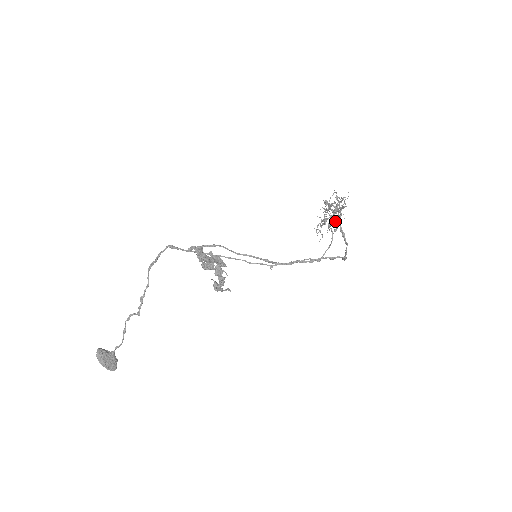
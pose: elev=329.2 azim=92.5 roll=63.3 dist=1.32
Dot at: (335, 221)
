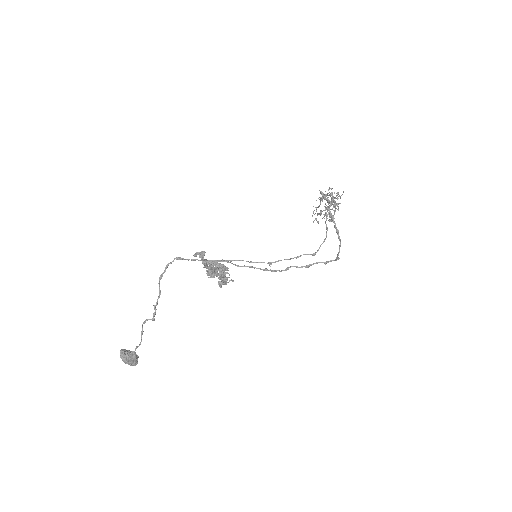
Dot at: (330, 217)
